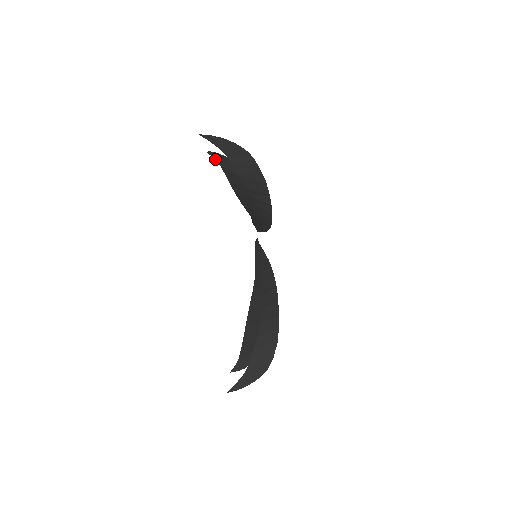
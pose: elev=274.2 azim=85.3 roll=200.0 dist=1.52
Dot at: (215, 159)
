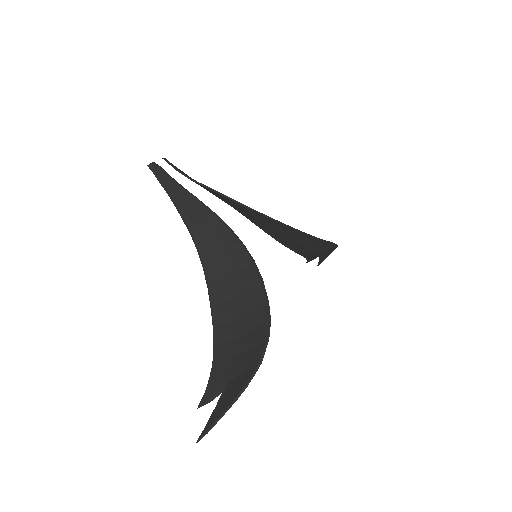
Dot at: (206, 393)
